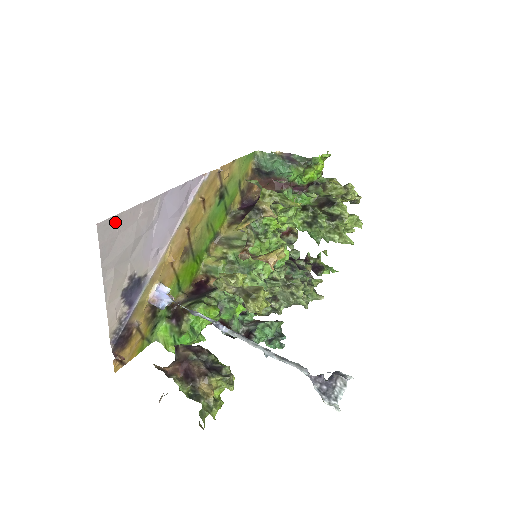
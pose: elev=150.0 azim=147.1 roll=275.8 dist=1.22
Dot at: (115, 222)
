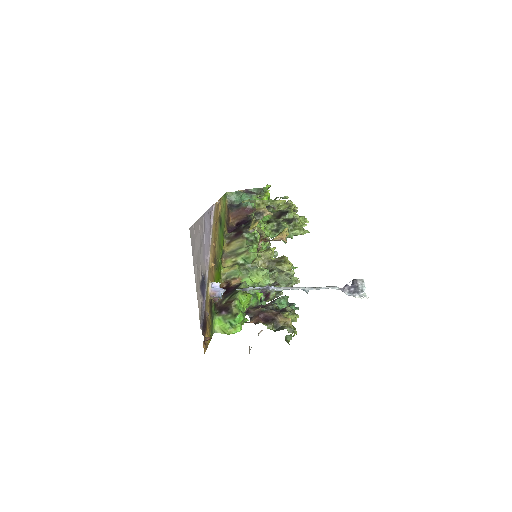
Dot at: (193, 229)
